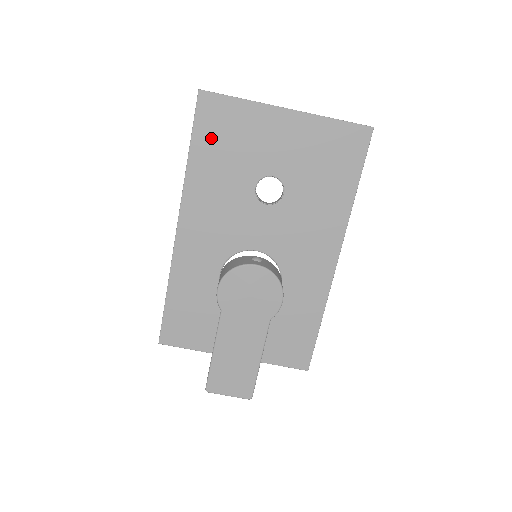
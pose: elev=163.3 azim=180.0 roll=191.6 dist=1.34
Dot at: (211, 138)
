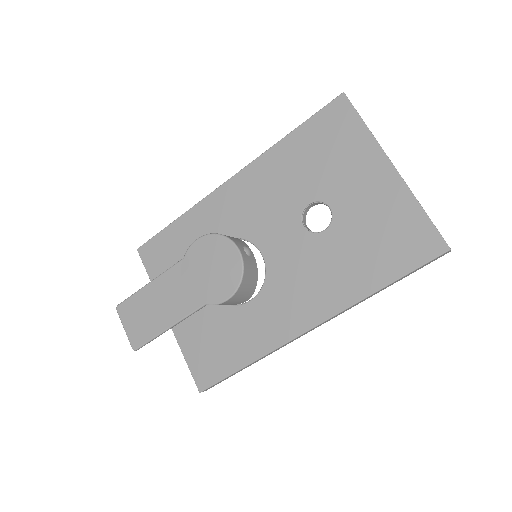
Dot at: (316, 136)
